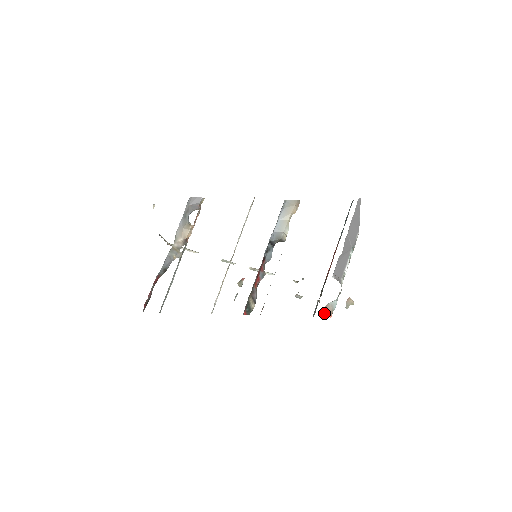
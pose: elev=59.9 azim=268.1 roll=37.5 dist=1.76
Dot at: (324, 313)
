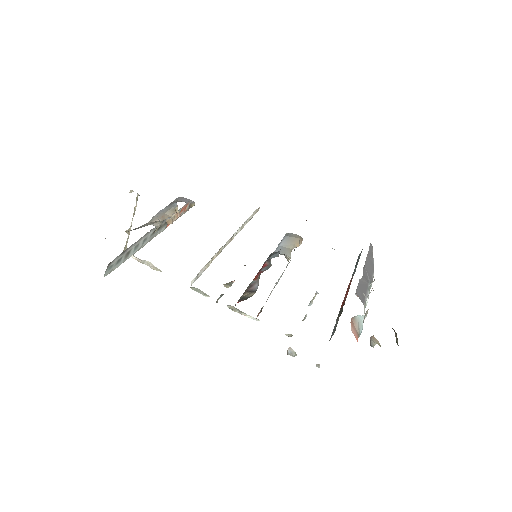
Dot at: (351, 326)
